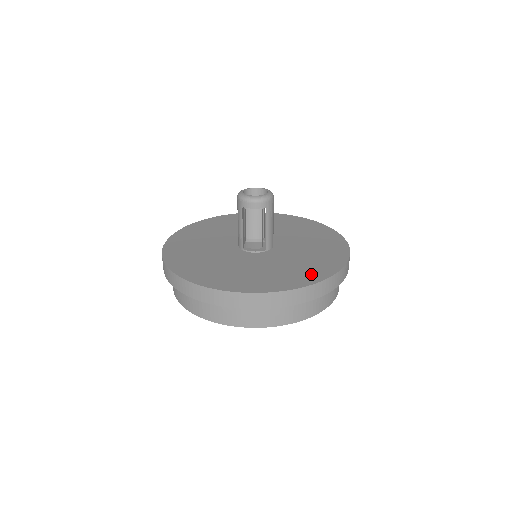
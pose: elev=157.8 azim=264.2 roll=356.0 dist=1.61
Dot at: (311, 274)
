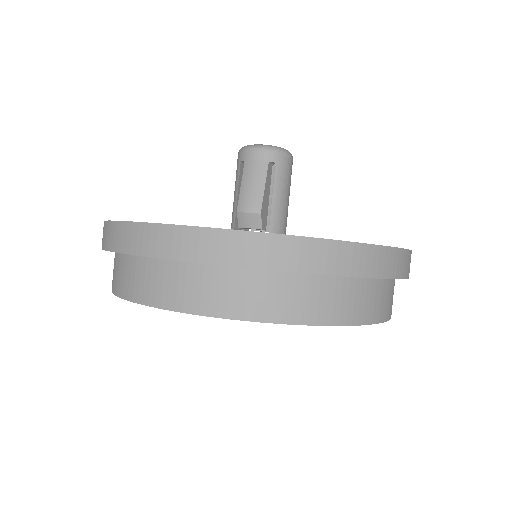
Dot at: occluded
